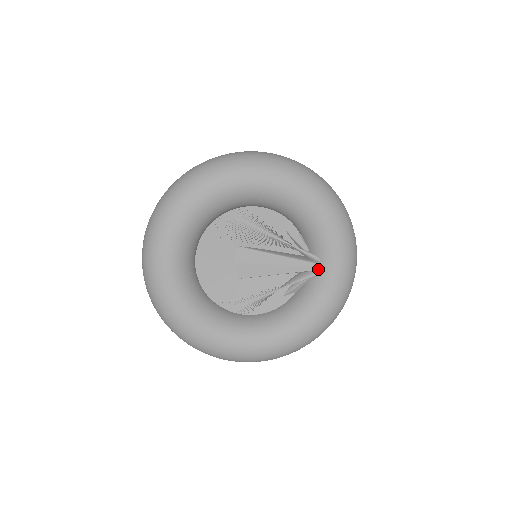
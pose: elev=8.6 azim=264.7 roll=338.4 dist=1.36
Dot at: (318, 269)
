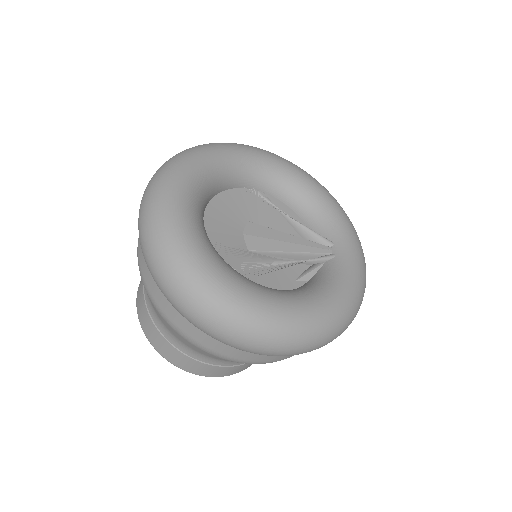
Dot at: (334, 252)
